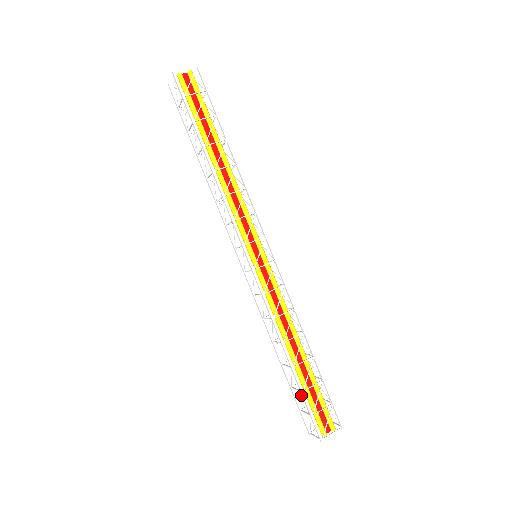
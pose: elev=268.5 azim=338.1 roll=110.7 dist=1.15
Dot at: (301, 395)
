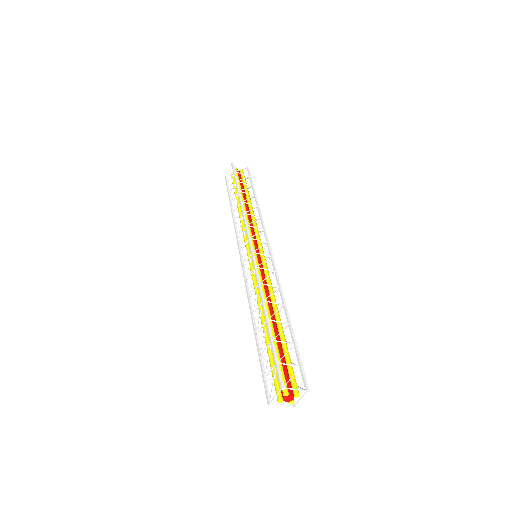
Dot at: (270, 347)
